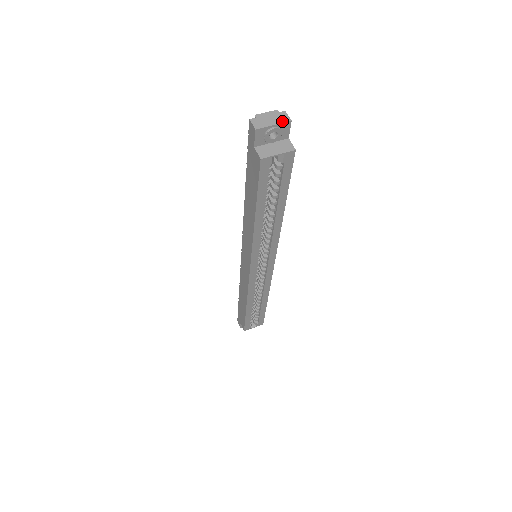
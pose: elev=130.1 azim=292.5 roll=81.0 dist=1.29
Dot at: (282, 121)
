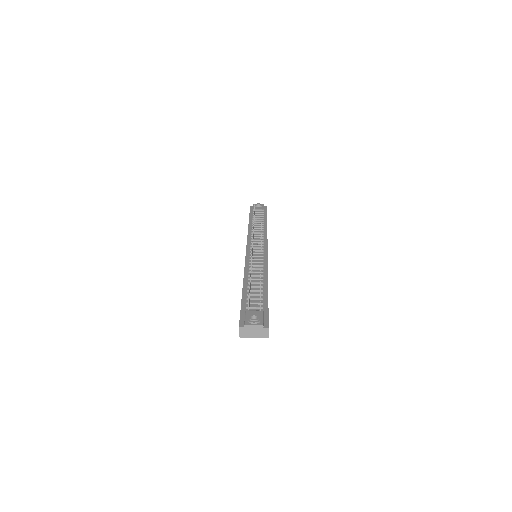
Dot at: (261, 336)
